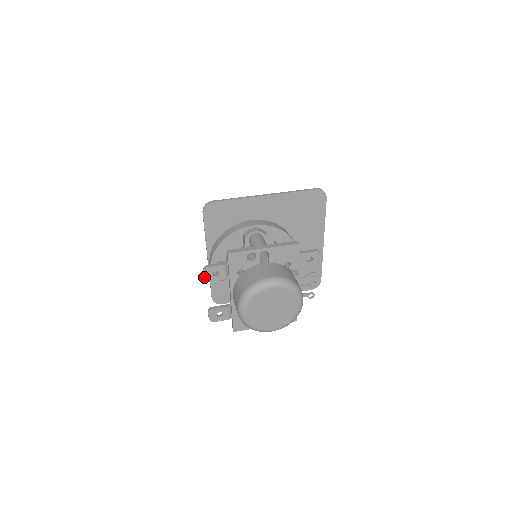
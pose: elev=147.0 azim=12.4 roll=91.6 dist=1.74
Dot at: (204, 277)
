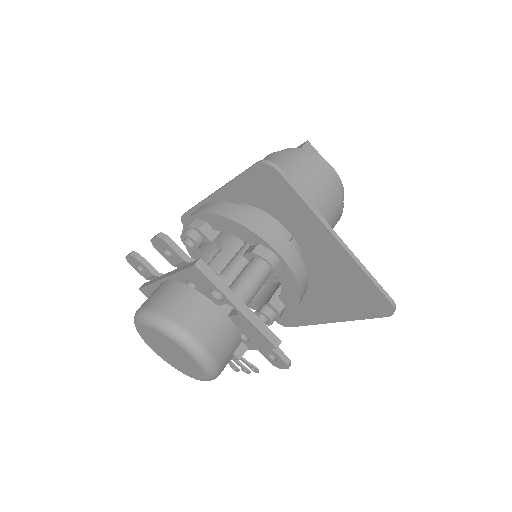
Dot at: (152, 239)
